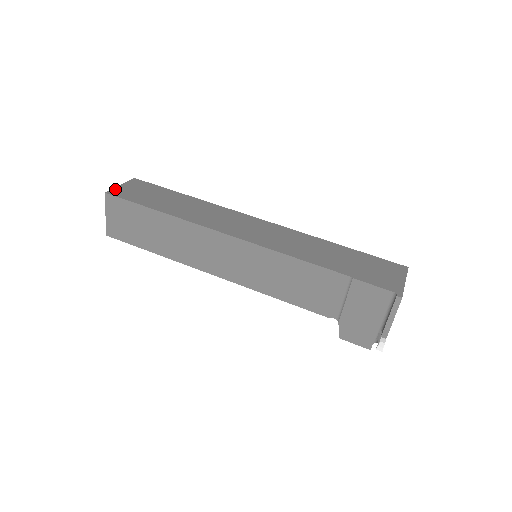
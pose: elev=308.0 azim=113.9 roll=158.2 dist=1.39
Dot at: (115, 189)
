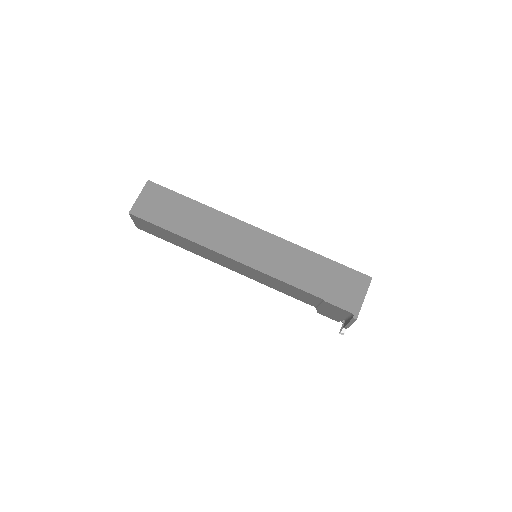
Dot at: (135, 205)
